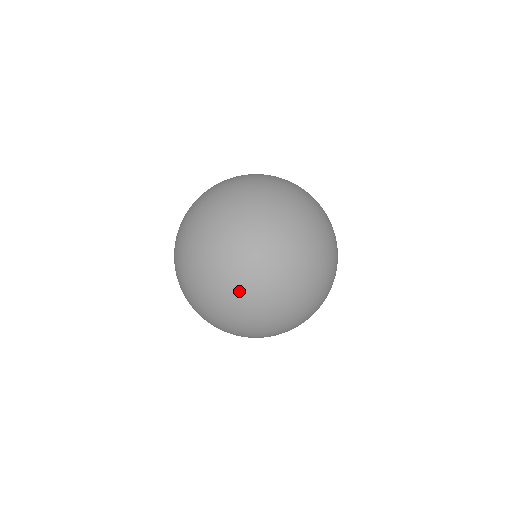
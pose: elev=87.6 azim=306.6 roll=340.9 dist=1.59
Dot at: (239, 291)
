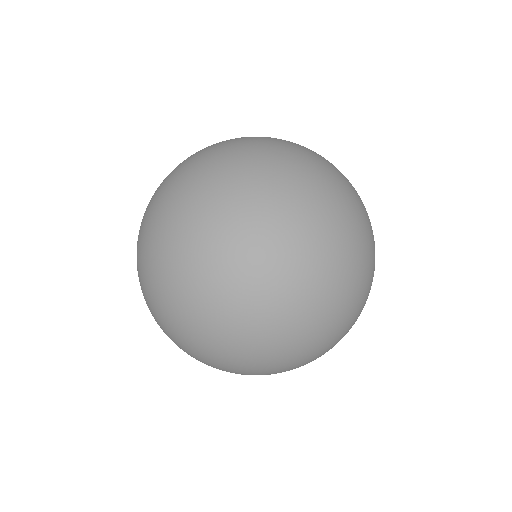
Dot at: (246, 181)
